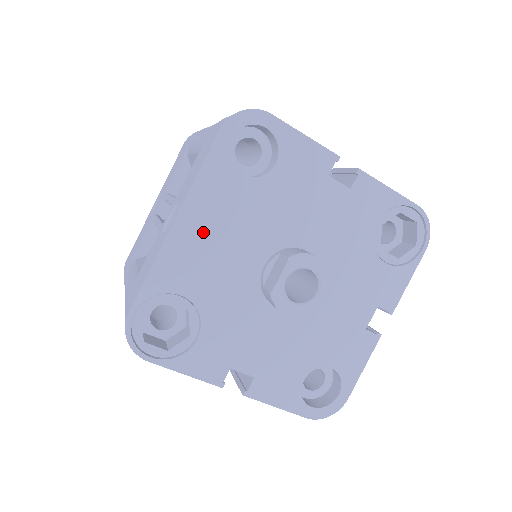
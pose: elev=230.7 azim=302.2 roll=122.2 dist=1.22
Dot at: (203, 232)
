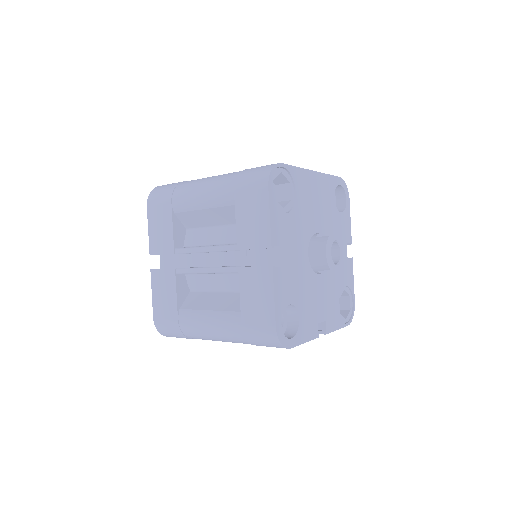
Dot at: (316, 189)
